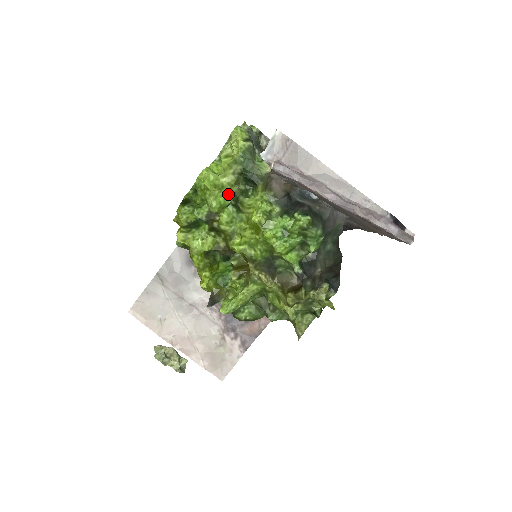
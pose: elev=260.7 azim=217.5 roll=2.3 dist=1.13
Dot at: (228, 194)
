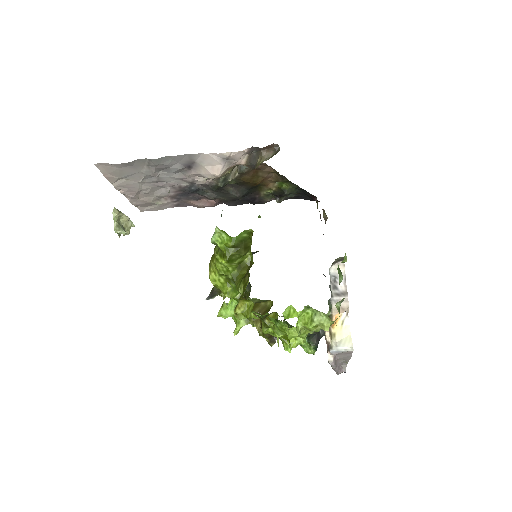
Dot at: (292, 326)
